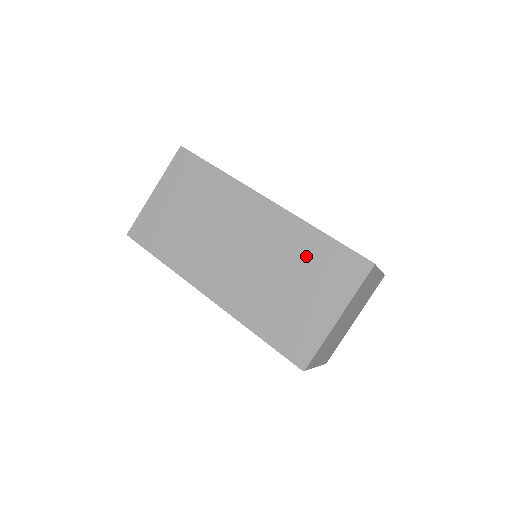
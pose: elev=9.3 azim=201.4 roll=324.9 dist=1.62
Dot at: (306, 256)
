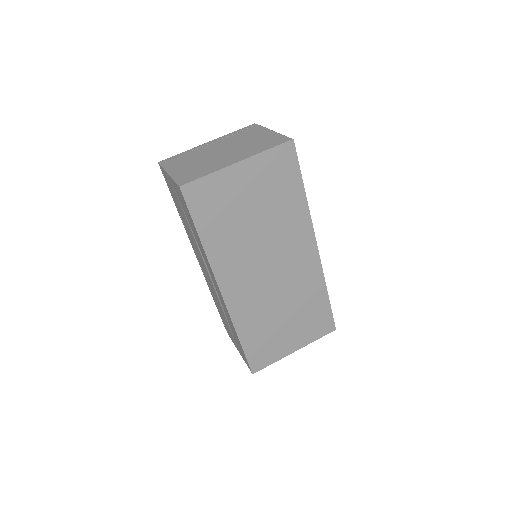
Dot at: (308, 304)
